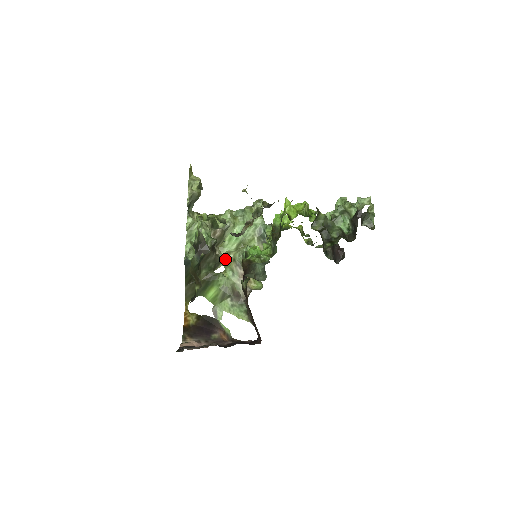
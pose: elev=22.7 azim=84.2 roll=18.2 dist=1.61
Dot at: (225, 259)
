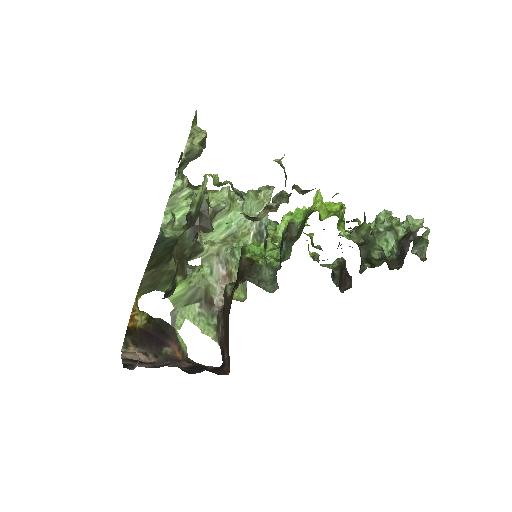
Dot at: (206, 250)
